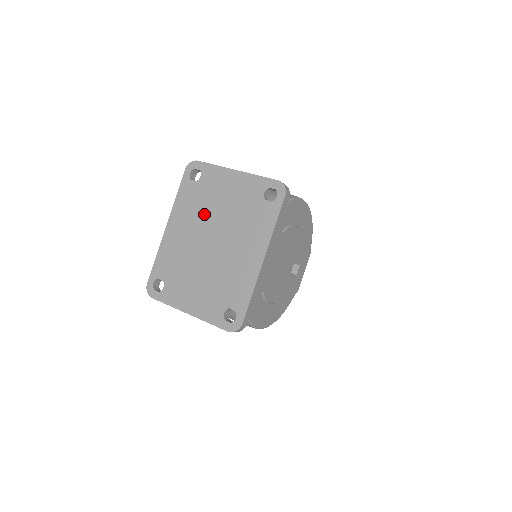
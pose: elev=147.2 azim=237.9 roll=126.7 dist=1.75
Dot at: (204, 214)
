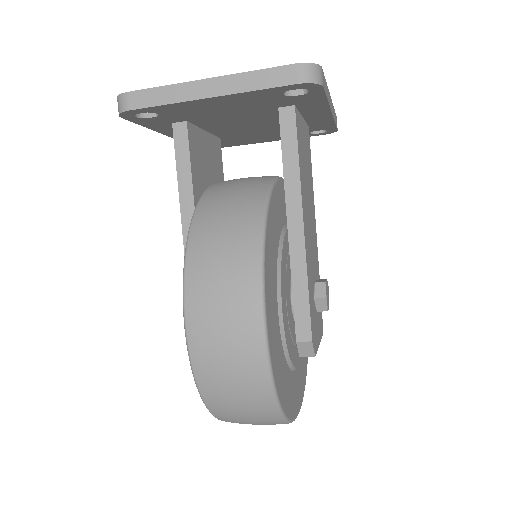
Dot at: occluded
